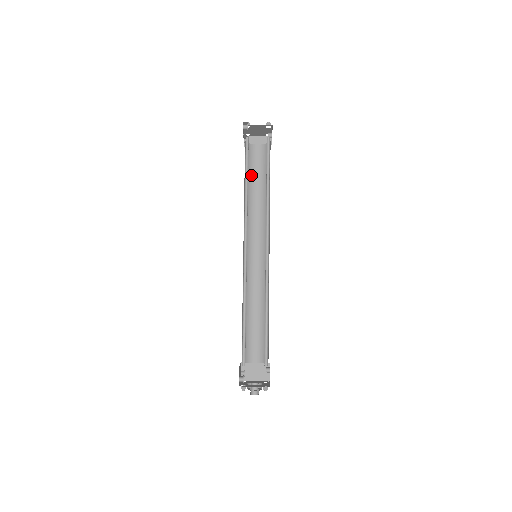
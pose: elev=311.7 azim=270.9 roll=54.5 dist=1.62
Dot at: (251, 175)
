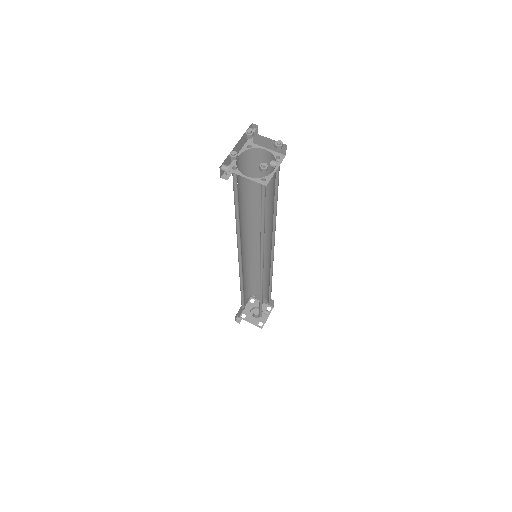
Dot at: occluded
